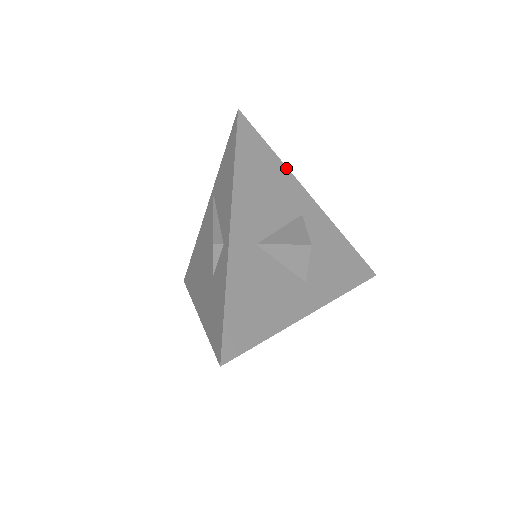
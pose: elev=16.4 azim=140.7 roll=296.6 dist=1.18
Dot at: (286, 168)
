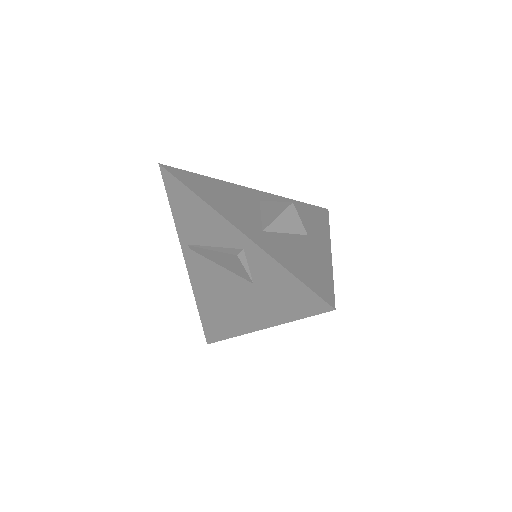
Dot at: (221, 181)
